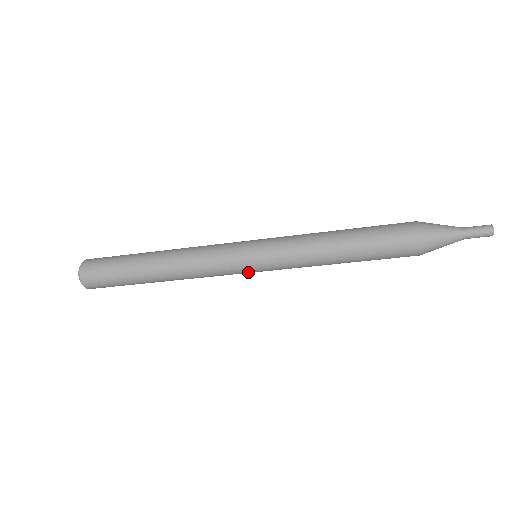
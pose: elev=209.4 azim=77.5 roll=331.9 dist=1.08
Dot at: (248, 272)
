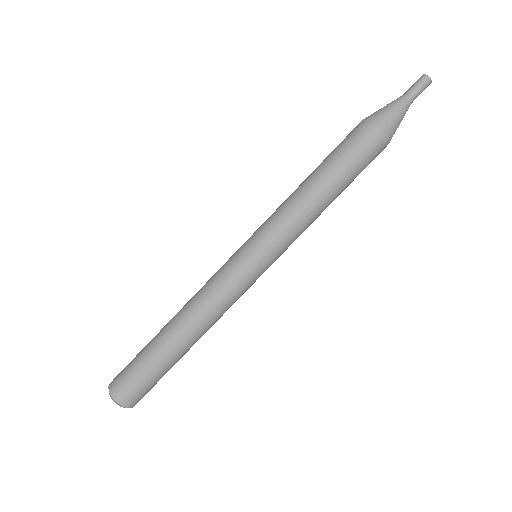
Dot at: (259, 273)
